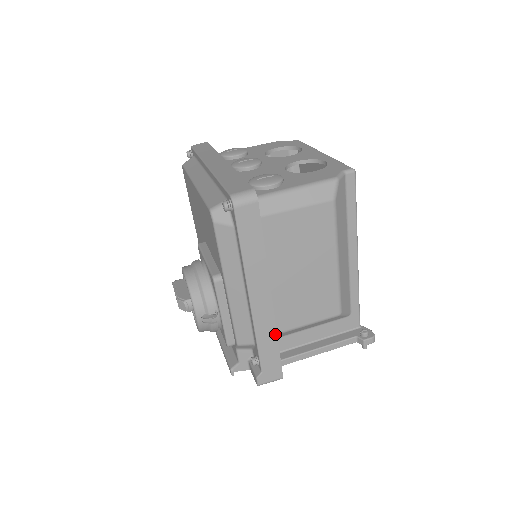
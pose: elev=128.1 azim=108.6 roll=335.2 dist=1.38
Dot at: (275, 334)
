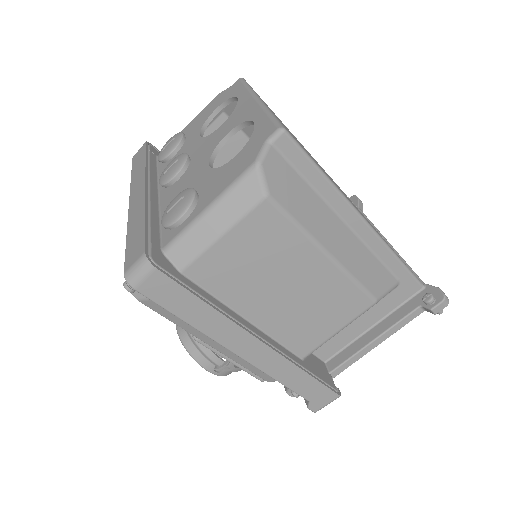
Dot at: (296, 368)
